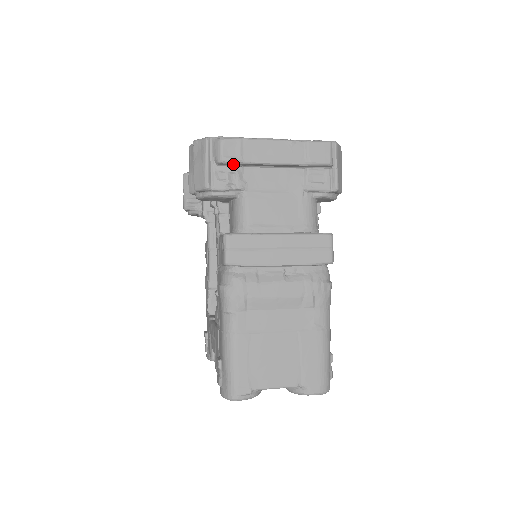
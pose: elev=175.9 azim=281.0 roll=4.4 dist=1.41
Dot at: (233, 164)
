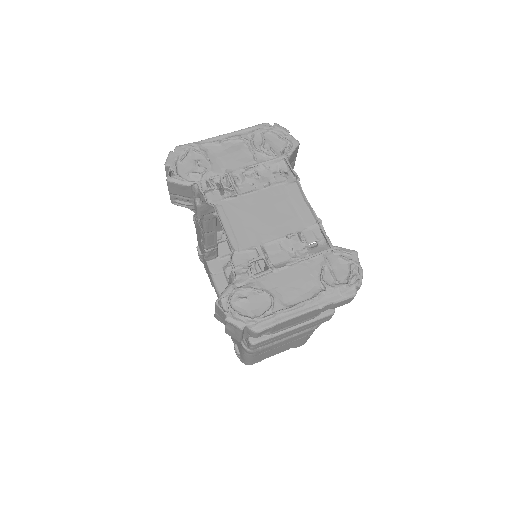
Dot at: occluded
